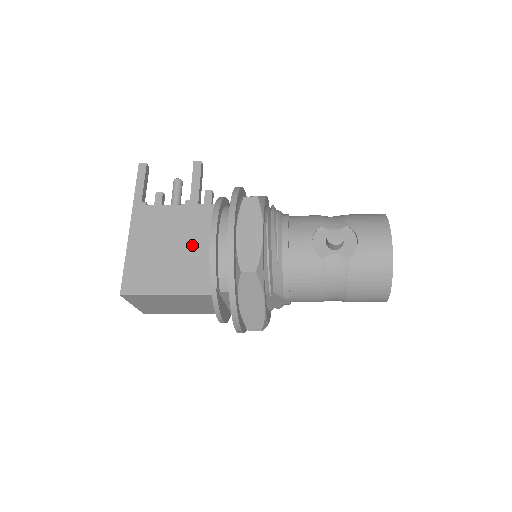
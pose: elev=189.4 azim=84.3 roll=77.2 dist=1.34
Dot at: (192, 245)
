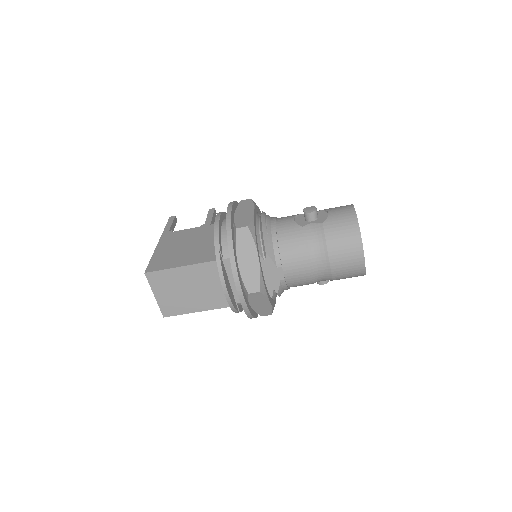
Dot at: (204, 242)
